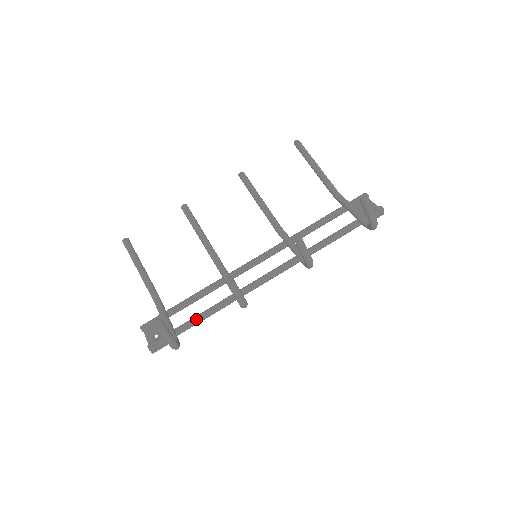
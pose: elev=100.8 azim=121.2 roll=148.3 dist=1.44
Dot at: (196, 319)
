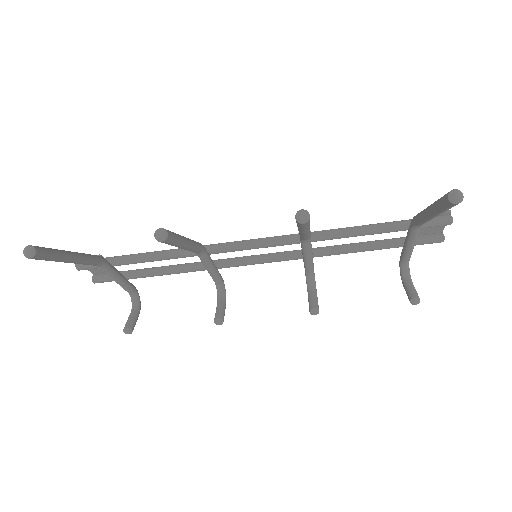
Dot at: occluded
